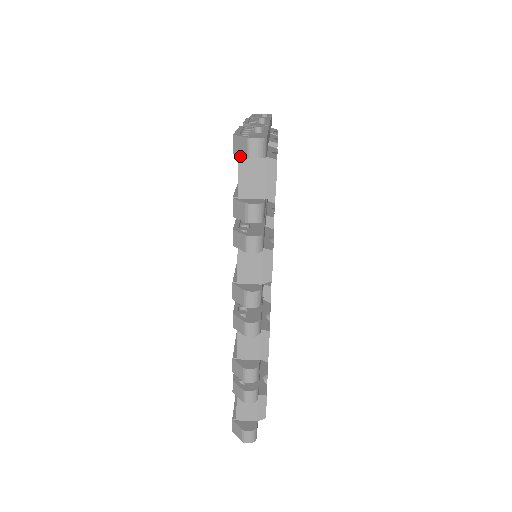
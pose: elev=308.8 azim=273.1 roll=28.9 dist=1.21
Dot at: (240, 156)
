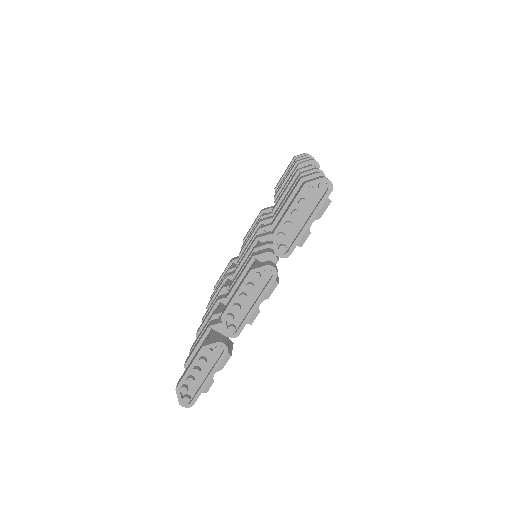
Dot at: occluded
